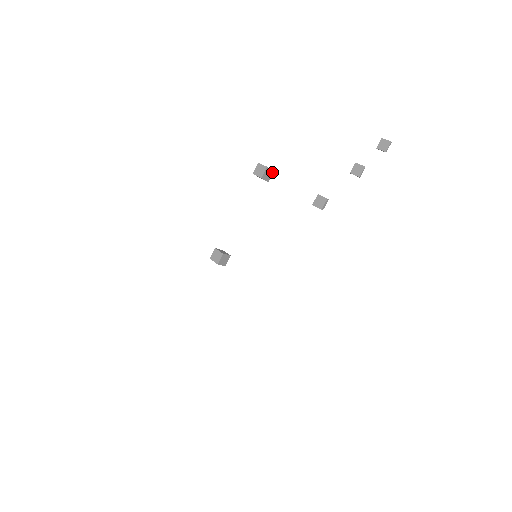
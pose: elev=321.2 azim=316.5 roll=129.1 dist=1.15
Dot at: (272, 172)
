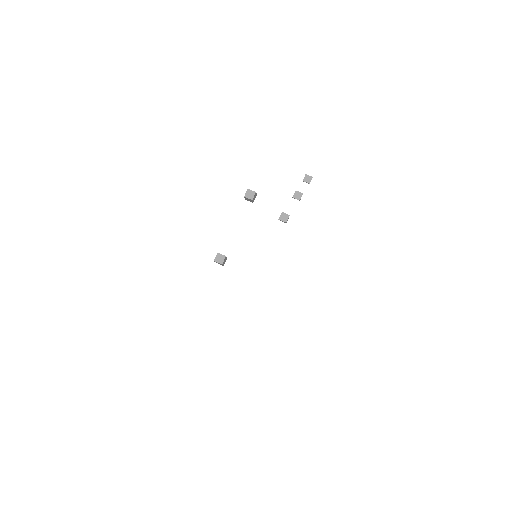
Dot at: occluded
